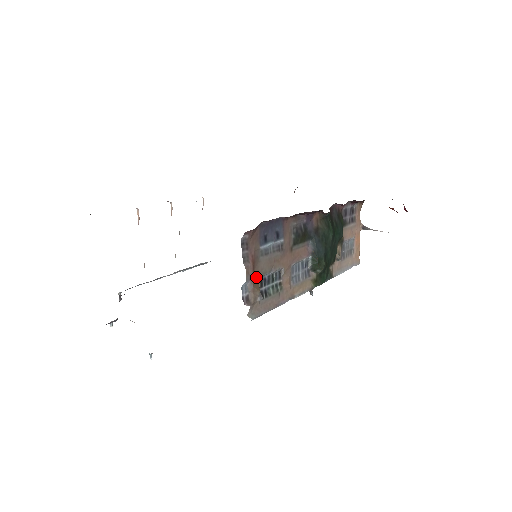
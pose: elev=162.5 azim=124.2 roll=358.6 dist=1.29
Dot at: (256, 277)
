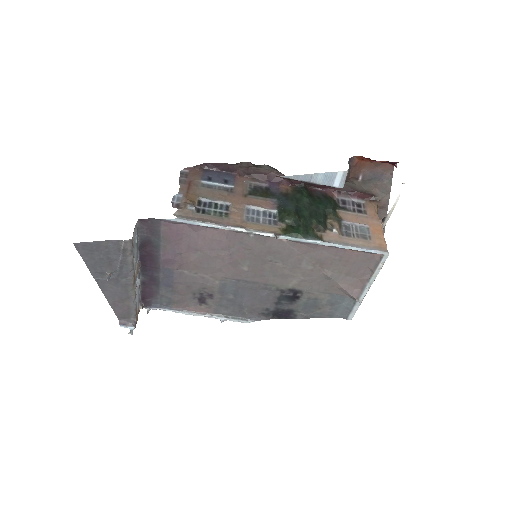
Dot at: (191, 195)
